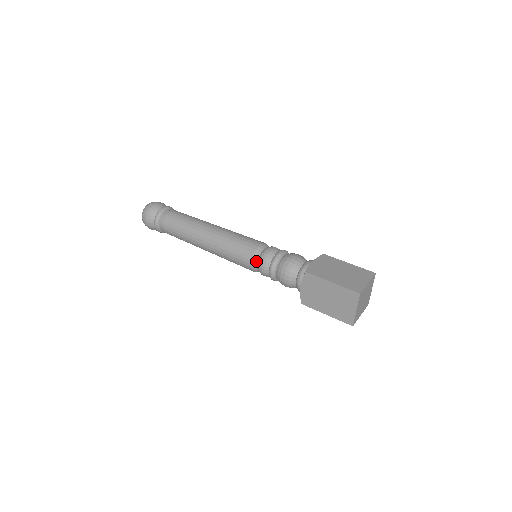
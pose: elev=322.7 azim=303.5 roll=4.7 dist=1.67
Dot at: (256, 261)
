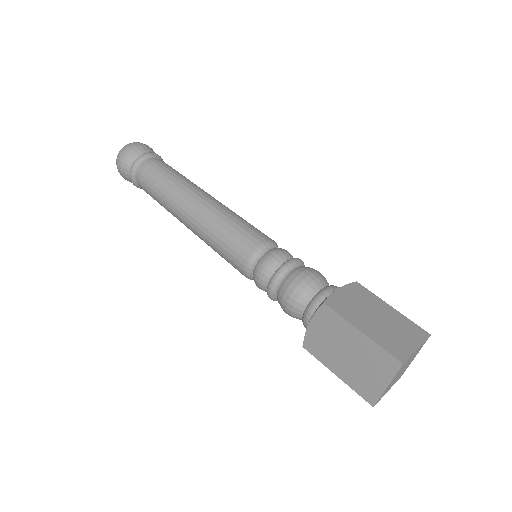
Dot at: (254, 264)
